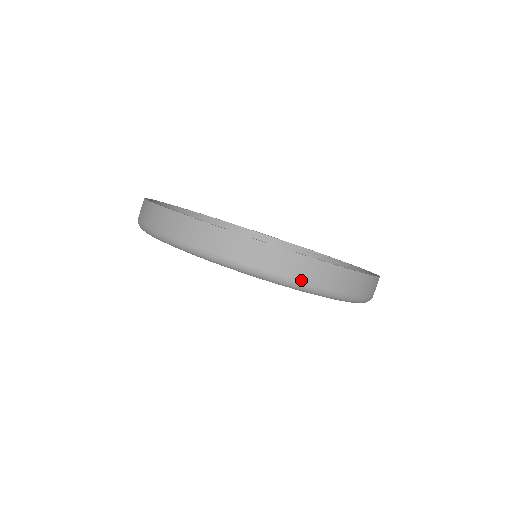
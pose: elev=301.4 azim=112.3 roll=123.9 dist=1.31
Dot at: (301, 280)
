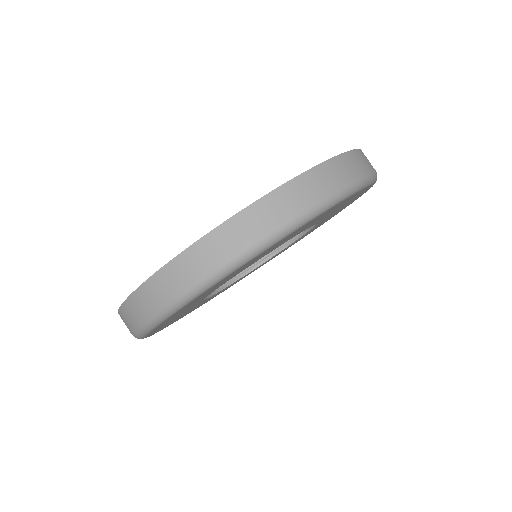
Dot at: (331, 191)
